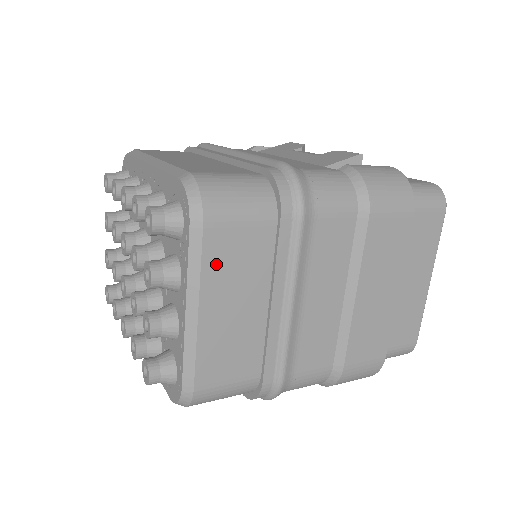
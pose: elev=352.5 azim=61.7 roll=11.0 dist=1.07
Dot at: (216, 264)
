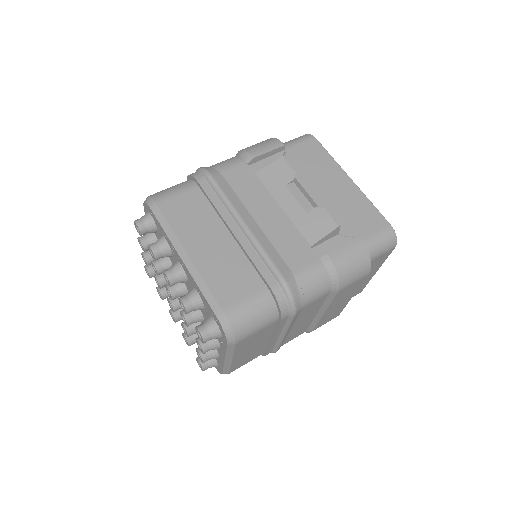
Dot at: (242, 347)
